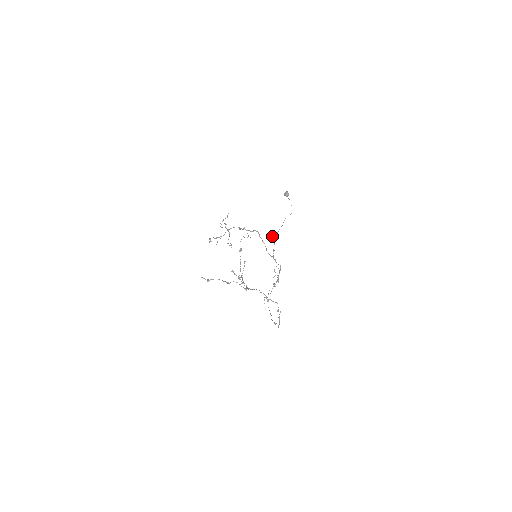
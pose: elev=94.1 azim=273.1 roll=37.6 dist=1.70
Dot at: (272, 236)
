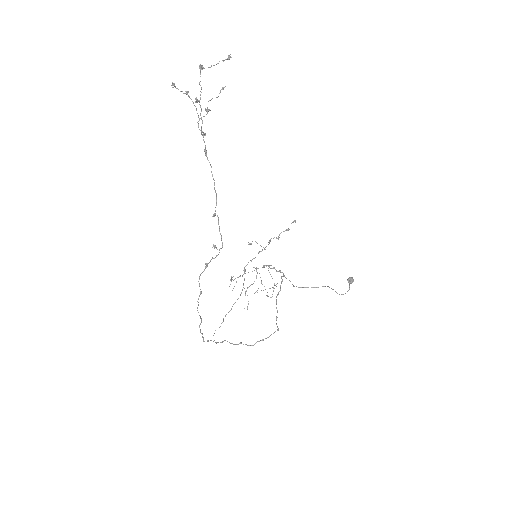
Dot at: (296, 286)
